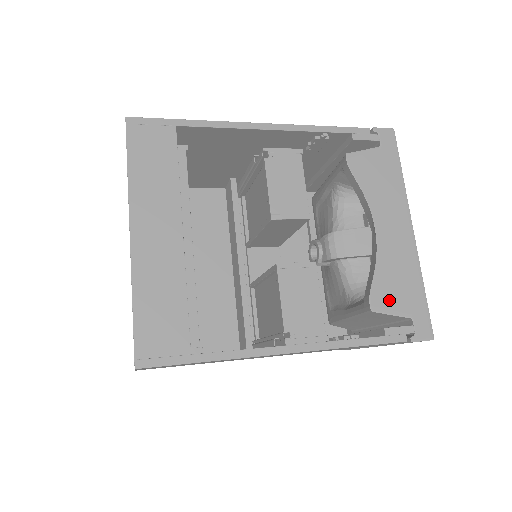
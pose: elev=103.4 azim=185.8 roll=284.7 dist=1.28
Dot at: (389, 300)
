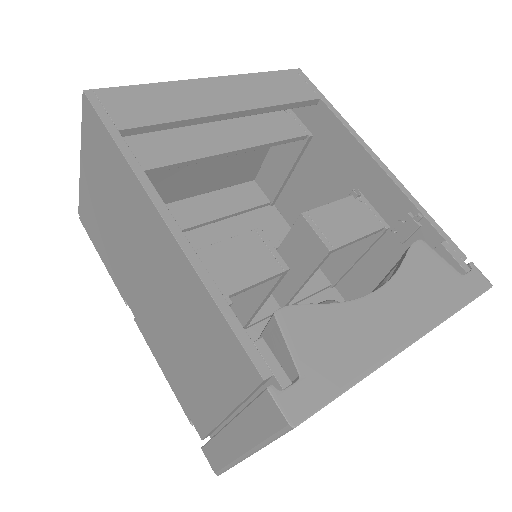
Dot at: (303, 334)
